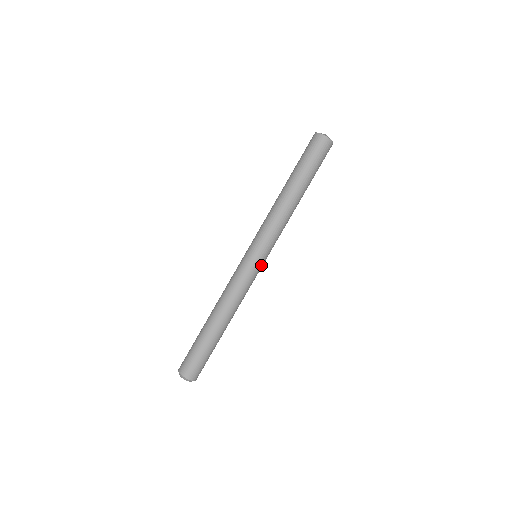
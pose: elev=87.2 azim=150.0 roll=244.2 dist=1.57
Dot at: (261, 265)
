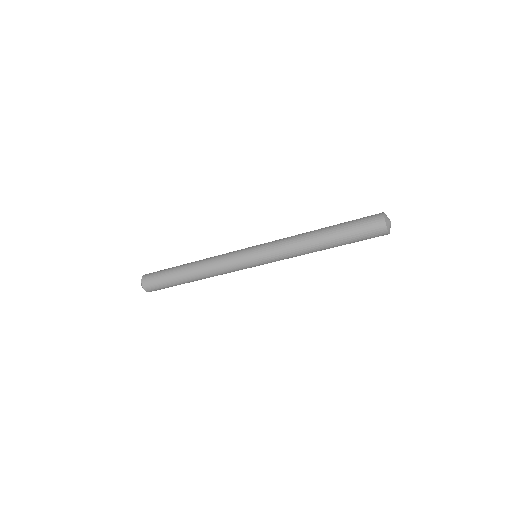
Dot at: (254, 266)
